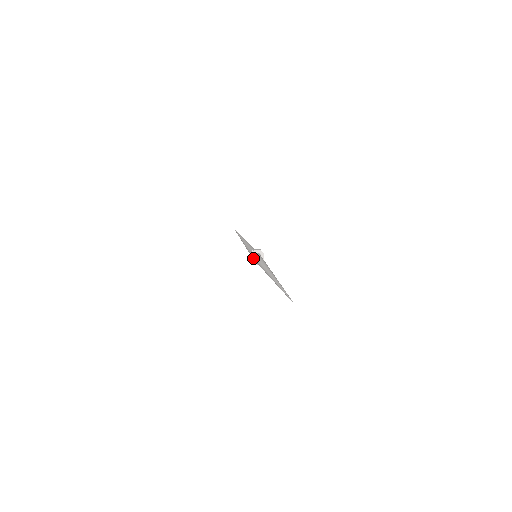
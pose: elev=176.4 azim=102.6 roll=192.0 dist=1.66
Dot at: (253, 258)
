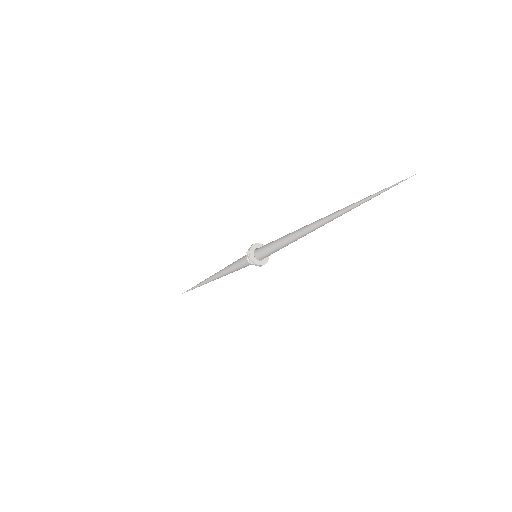
Dot at: (255, 252)
